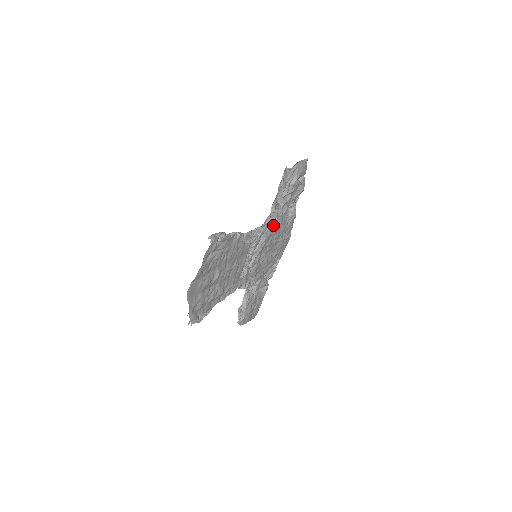
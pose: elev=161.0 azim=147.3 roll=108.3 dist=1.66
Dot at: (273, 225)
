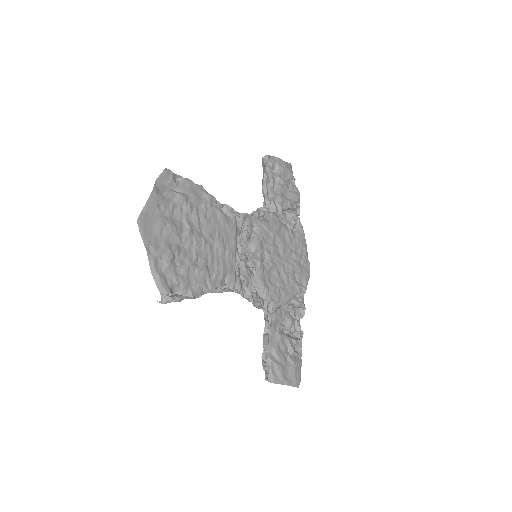
Dot at: (269, 222)
